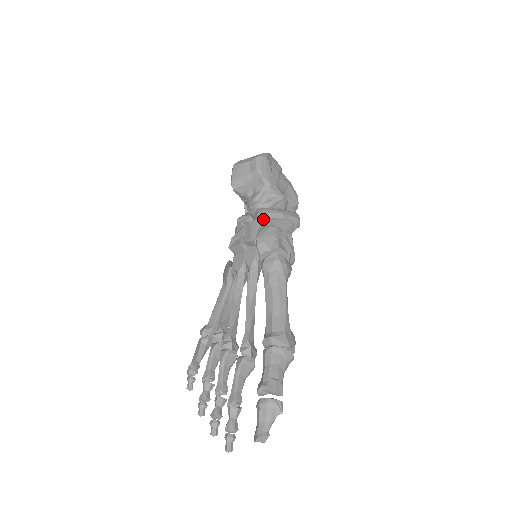
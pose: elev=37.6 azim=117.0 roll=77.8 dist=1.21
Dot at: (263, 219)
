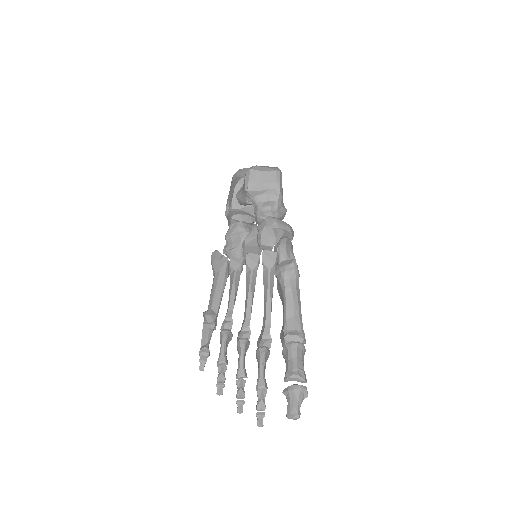
Dot at: (277, 228)
